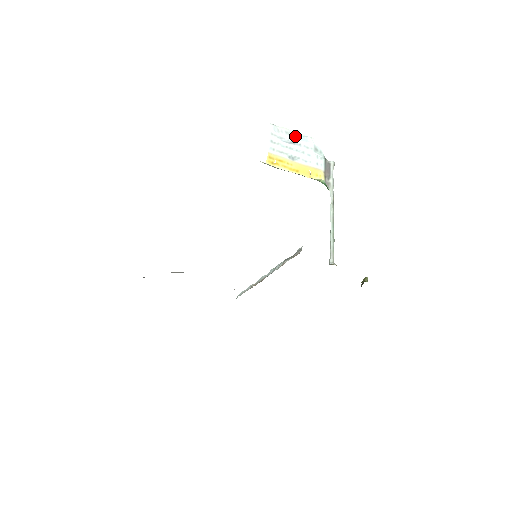
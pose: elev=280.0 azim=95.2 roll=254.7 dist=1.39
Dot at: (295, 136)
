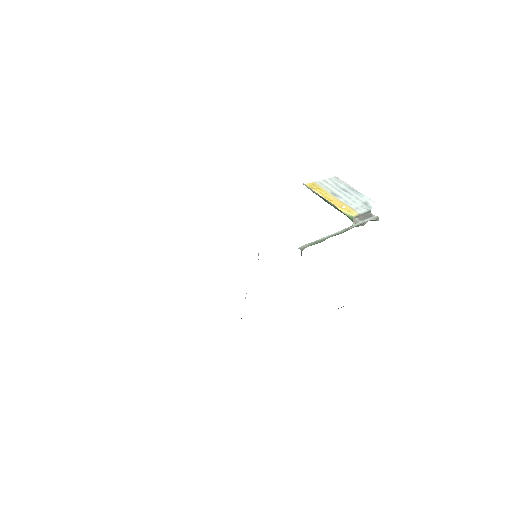
Dot at: (352, 190)
